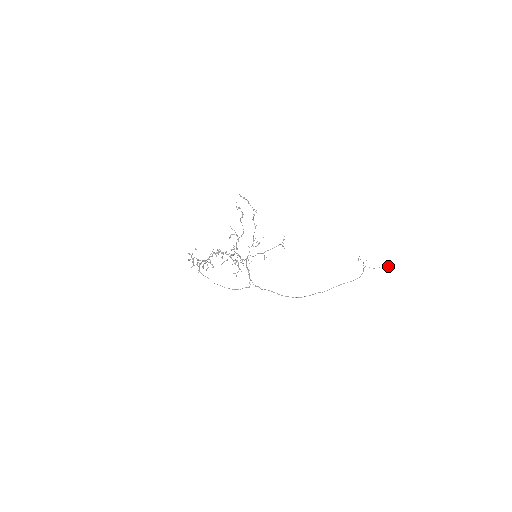
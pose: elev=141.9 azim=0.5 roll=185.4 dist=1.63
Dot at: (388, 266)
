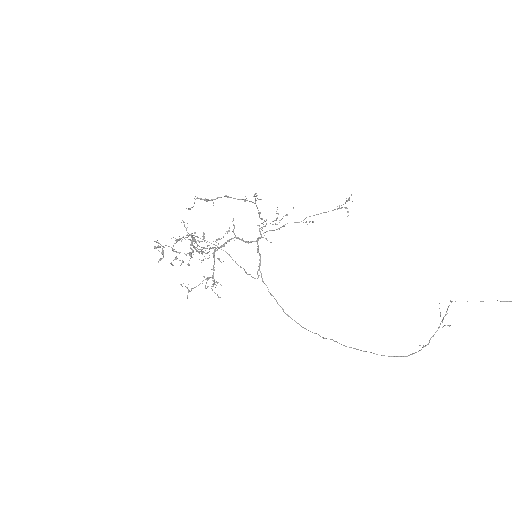
Dot at: out of frame
